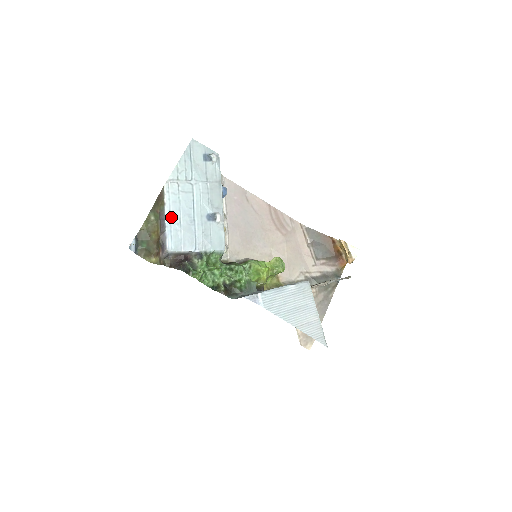
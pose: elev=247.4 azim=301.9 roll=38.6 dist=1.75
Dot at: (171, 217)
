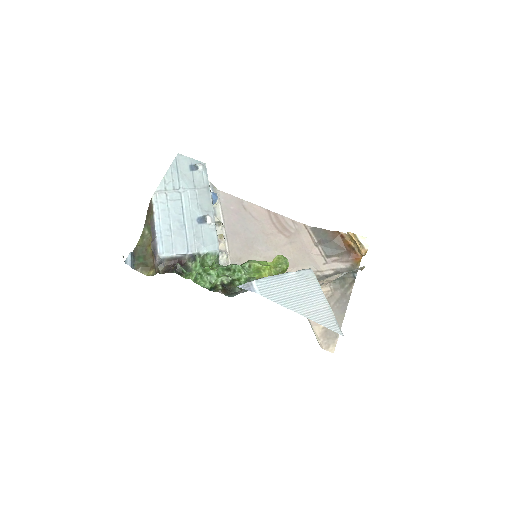
Dot at: (161, 224)
